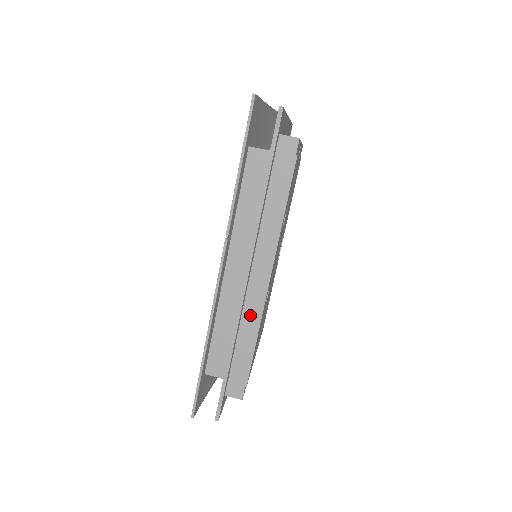
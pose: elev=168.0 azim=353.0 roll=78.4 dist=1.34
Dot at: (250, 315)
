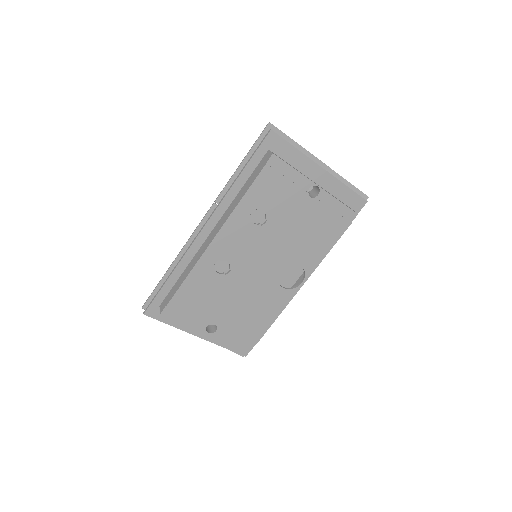
Dot at: (196, 258)
